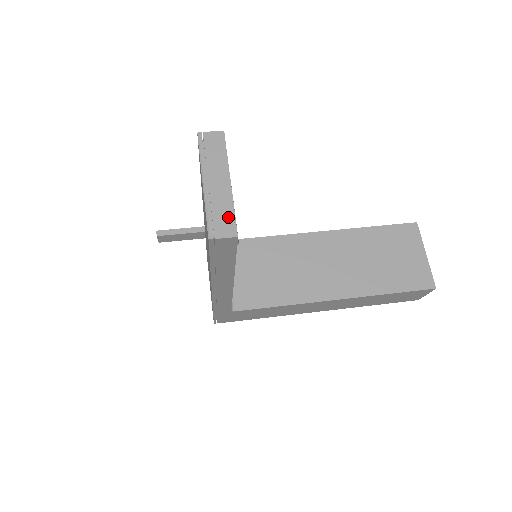
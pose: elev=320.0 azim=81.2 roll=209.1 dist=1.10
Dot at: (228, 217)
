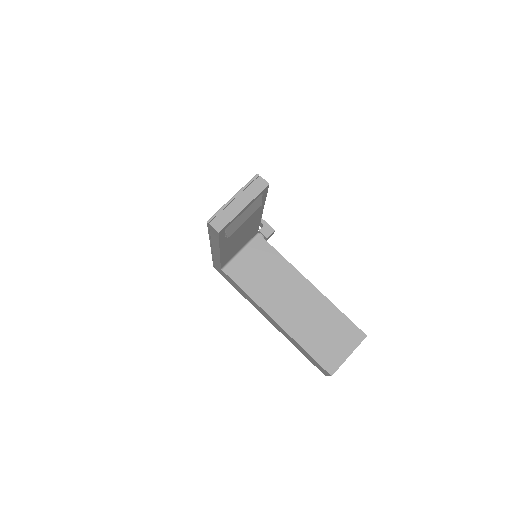
Dot at: (225, 221)
